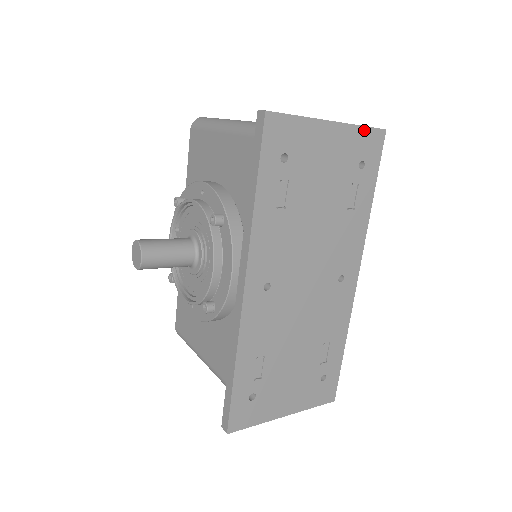
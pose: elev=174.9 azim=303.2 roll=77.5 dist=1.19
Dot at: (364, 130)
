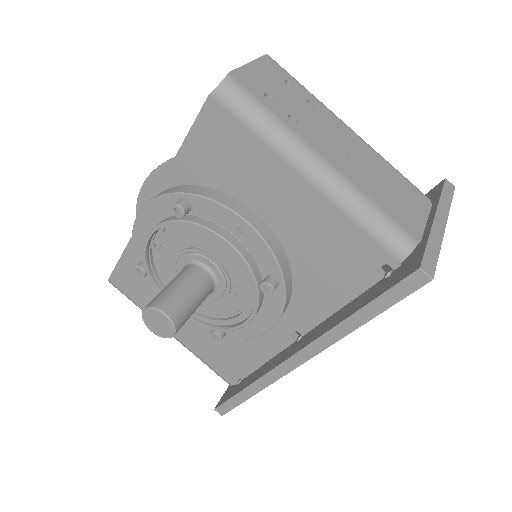
Dot at: occluded
